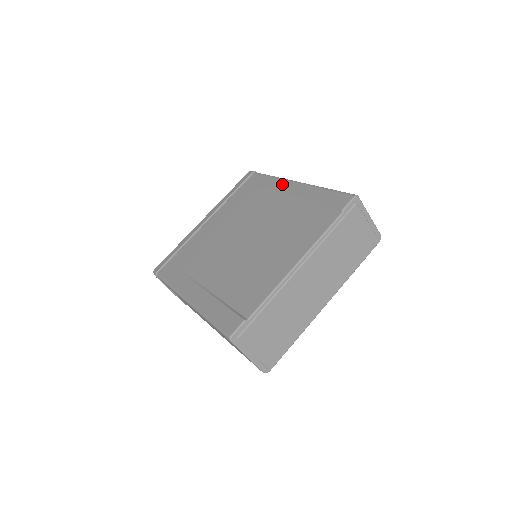
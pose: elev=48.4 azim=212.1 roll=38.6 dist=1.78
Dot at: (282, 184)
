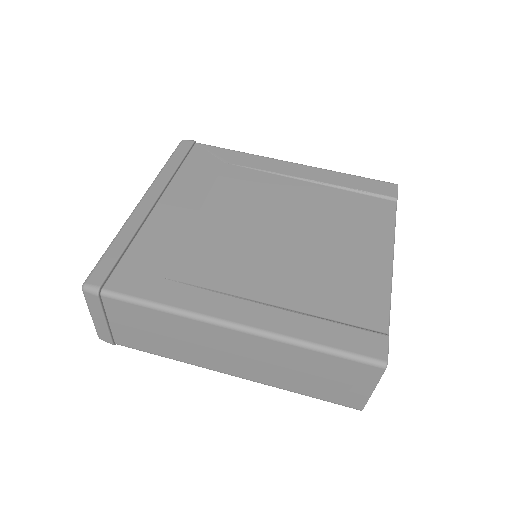
Dot at: (270, 162)
